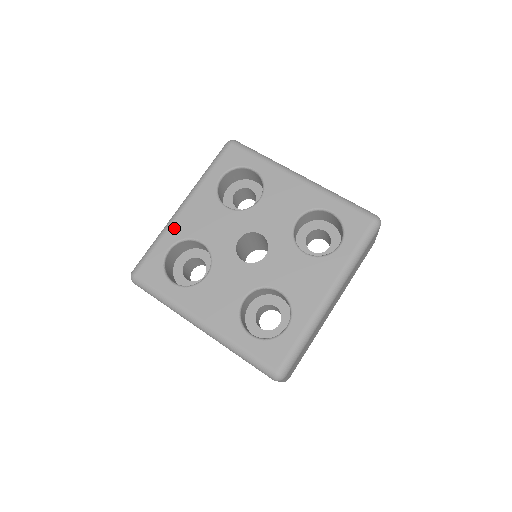
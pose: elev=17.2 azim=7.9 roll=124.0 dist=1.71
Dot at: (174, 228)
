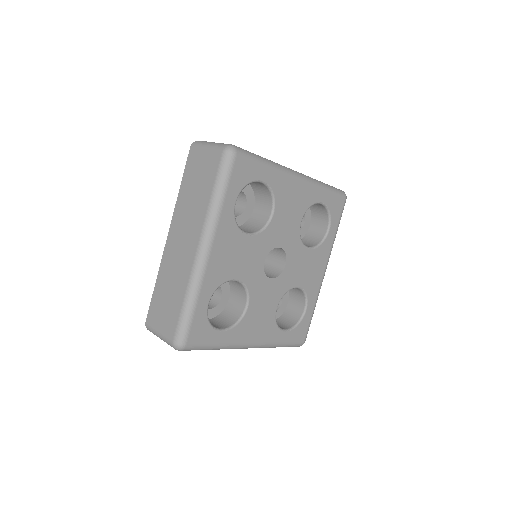
Dot at: (208, 280)
